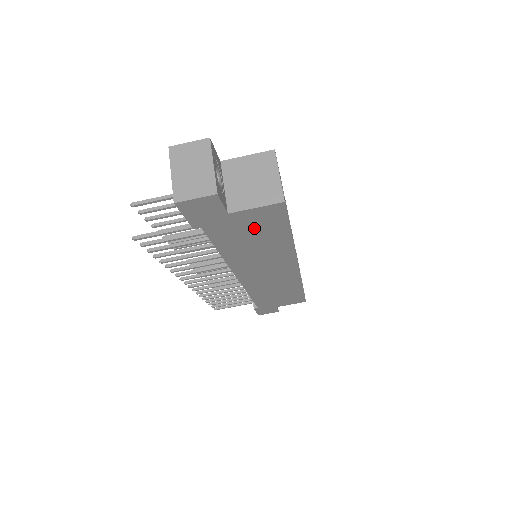
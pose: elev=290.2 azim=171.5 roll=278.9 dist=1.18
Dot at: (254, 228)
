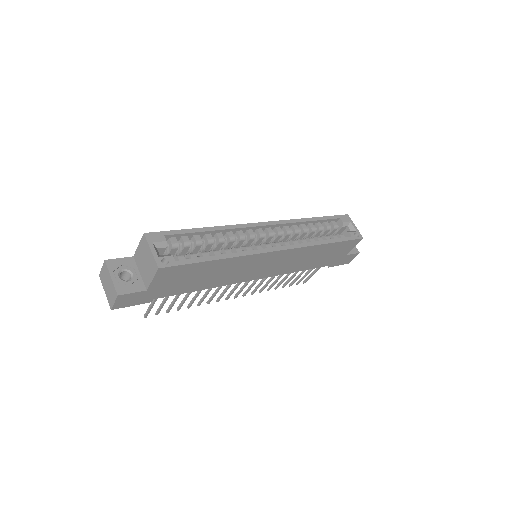
Dot at: (181, 278)
